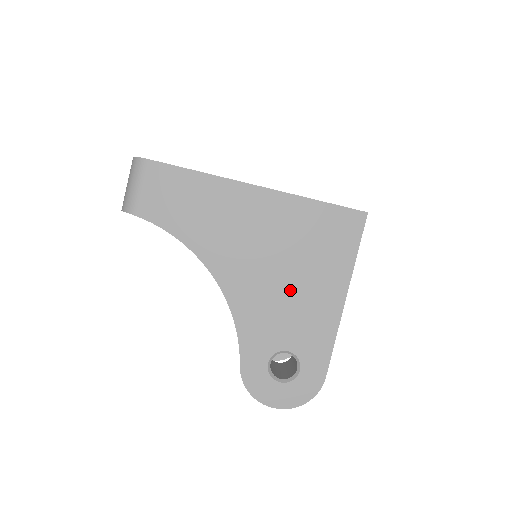
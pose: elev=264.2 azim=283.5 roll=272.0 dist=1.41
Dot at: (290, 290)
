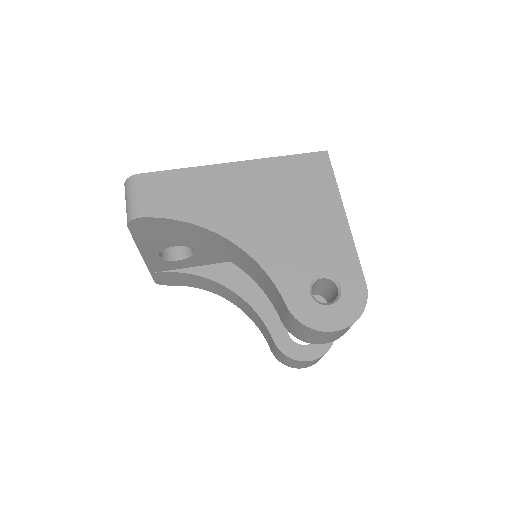
Dot at: (298, 226)
